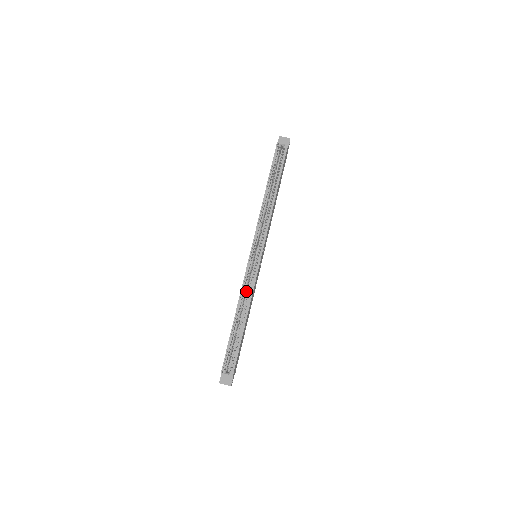
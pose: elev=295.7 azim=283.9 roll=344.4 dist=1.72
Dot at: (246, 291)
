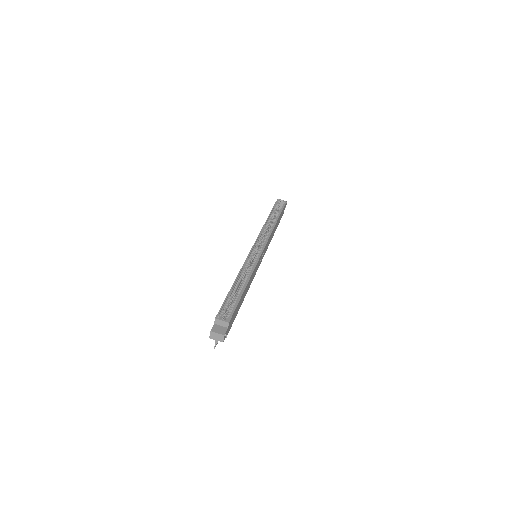
Dot at: (246, 271)
